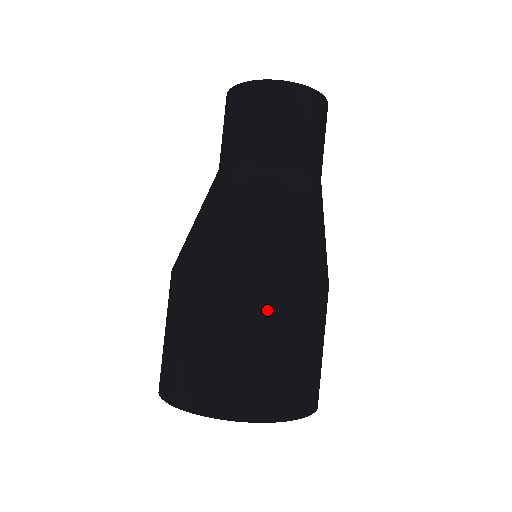
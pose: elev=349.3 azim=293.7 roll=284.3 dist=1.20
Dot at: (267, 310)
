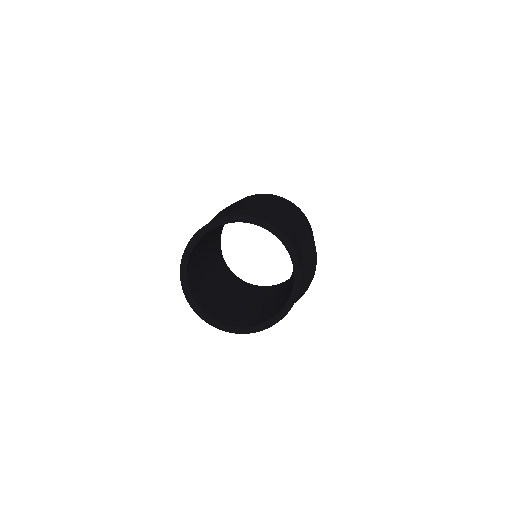
Dot at: occluded
